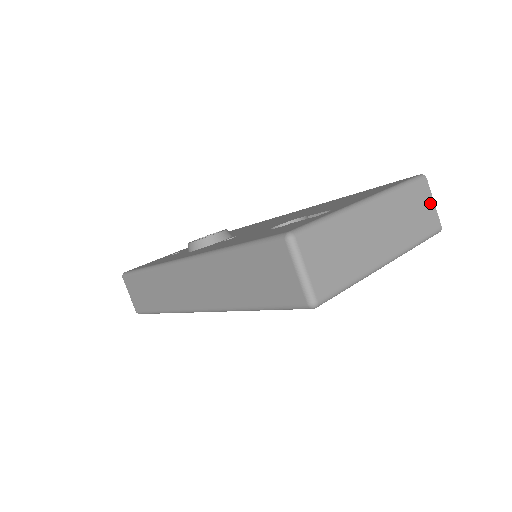
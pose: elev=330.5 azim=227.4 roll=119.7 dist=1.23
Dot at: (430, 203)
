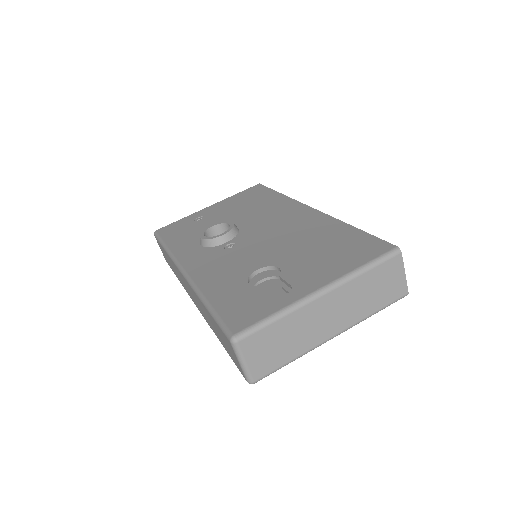
Dot at: (399, 275)
